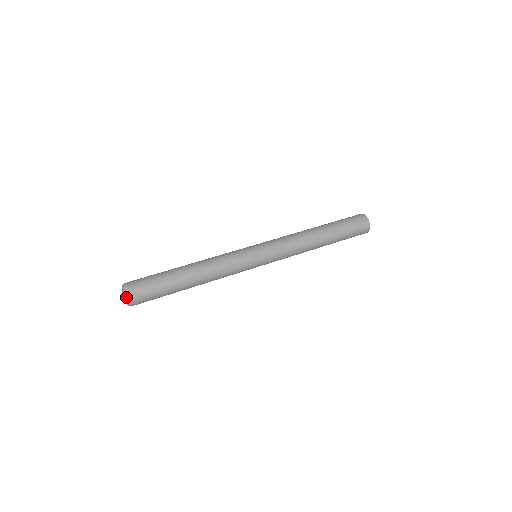
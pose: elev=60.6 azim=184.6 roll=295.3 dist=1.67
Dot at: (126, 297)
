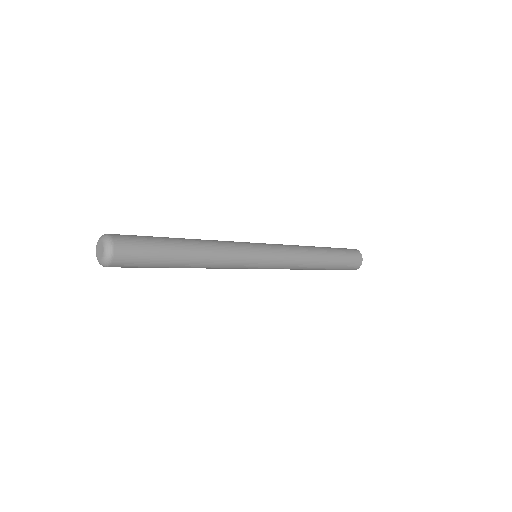
Dot at: (104, 262)
